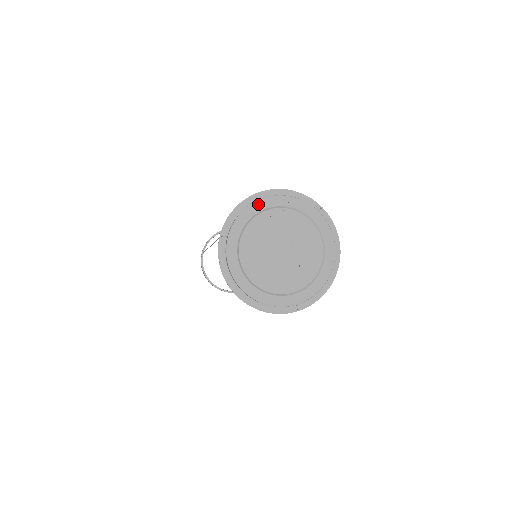
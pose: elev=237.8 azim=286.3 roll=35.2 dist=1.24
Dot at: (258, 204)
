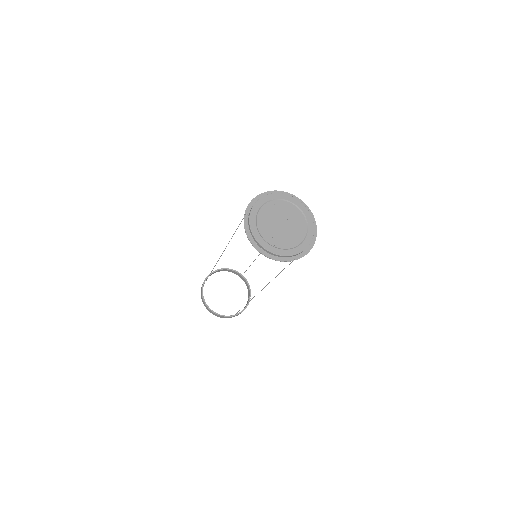
Dot at: (266, 197)
